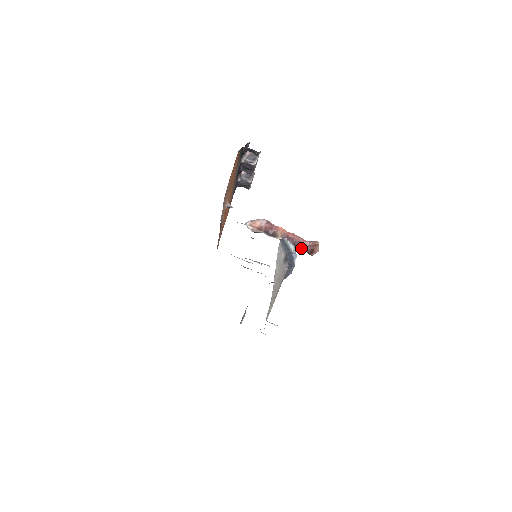
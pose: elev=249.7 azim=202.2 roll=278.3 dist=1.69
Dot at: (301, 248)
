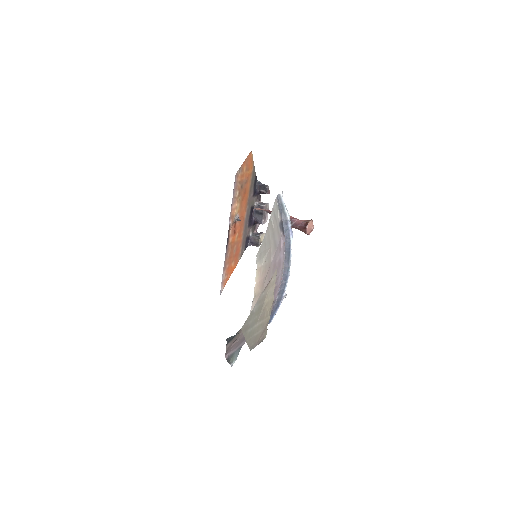
Dot at: (297, 226)
